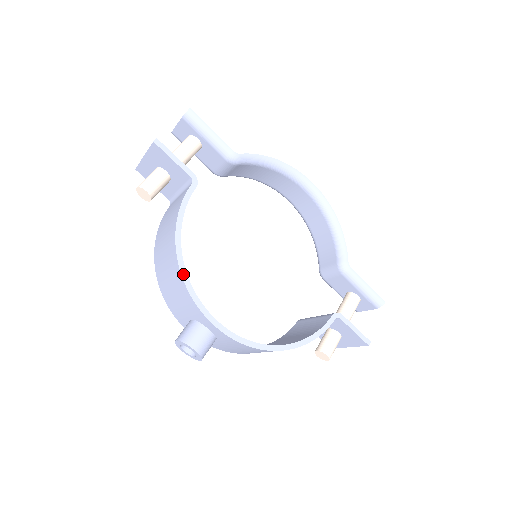
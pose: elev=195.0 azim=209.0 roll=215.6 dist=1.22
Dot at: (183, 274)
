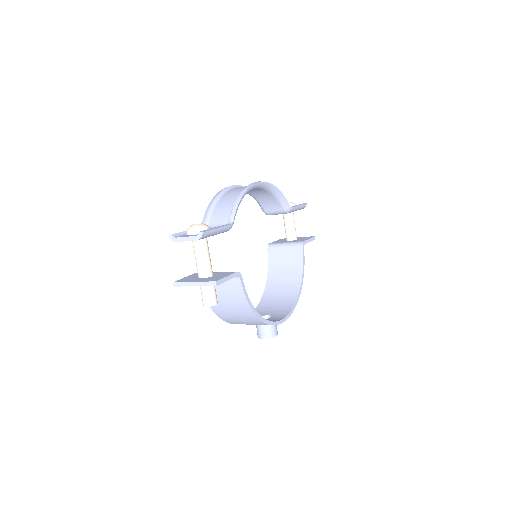
Dot at: (266, 322)
